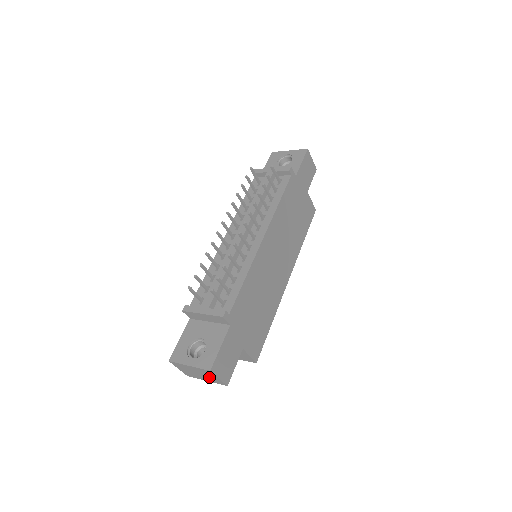
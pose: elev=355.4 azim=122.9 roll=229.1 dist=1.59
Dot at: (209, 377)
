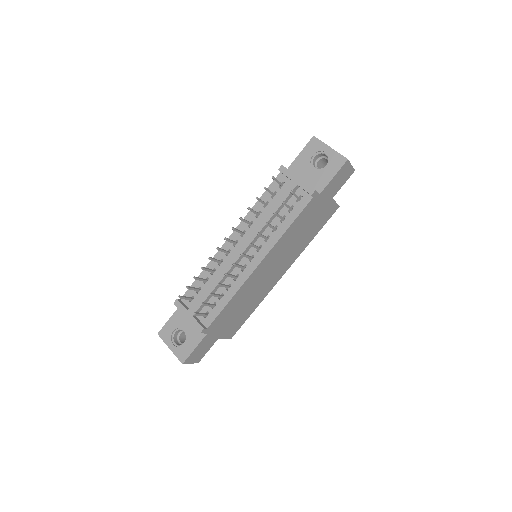
Dot at: occluded
